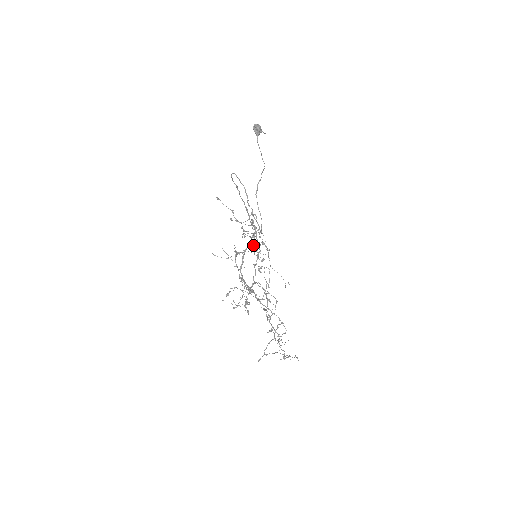
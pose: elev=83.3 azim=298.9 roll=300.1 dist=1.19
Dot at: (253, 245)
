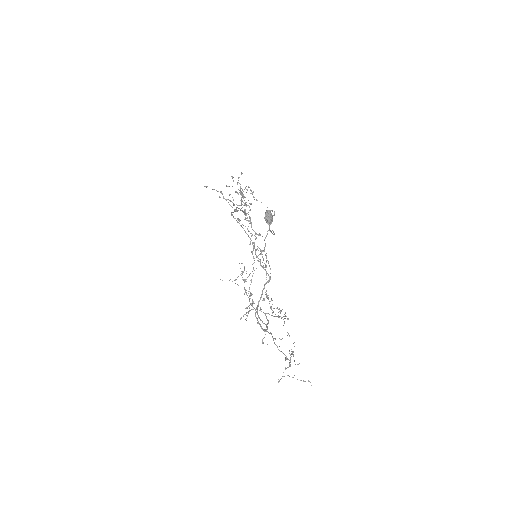
Dot at: occluded
